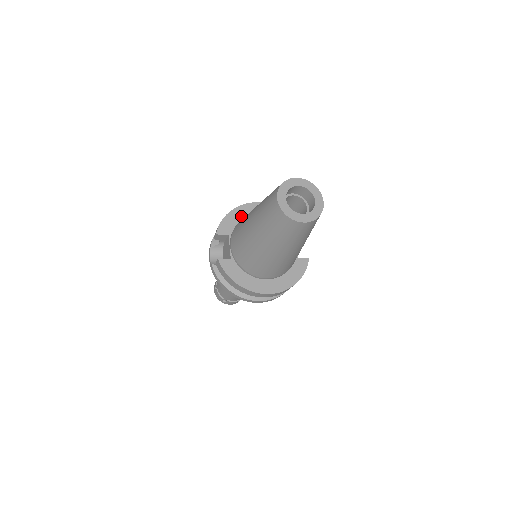
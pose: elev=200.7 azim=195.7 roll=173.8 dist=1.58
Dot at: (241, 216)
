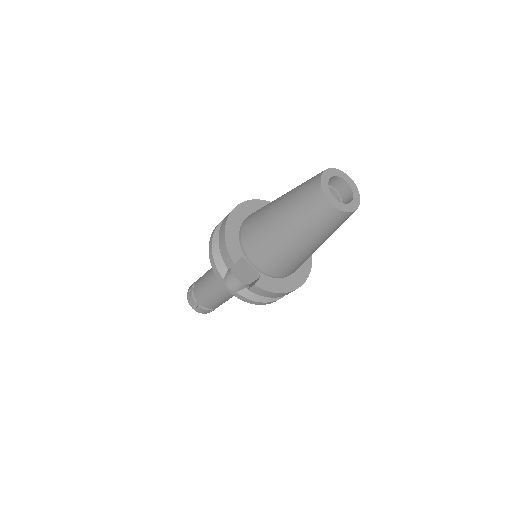
Dot at: (235, 231)
